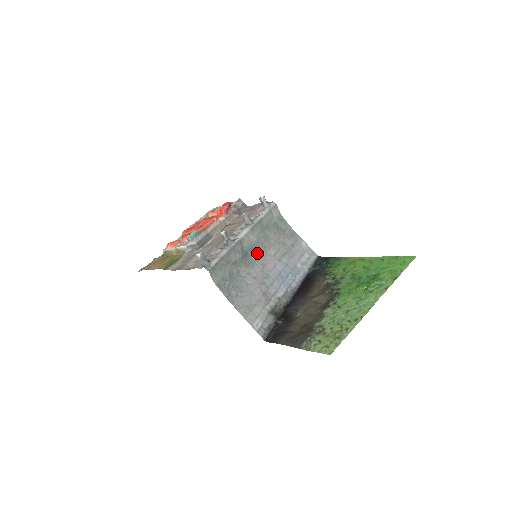
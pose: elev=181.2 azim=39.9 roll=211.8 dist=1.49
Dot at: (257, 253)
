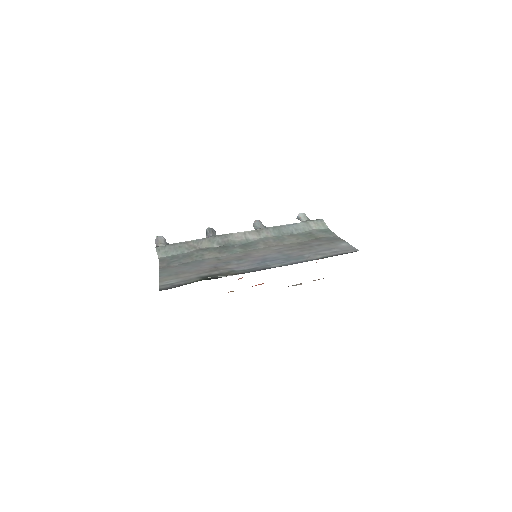
Dot at: (249, 247)
